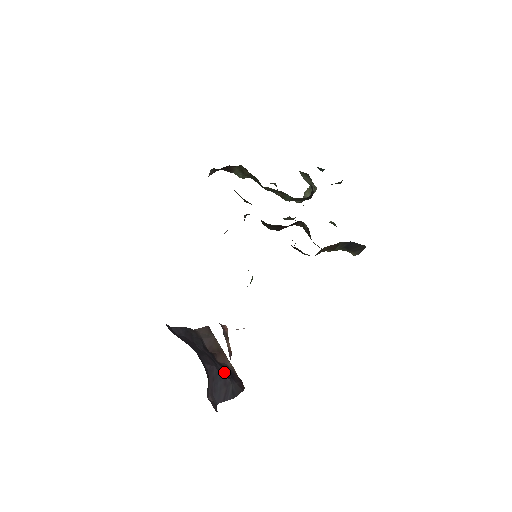
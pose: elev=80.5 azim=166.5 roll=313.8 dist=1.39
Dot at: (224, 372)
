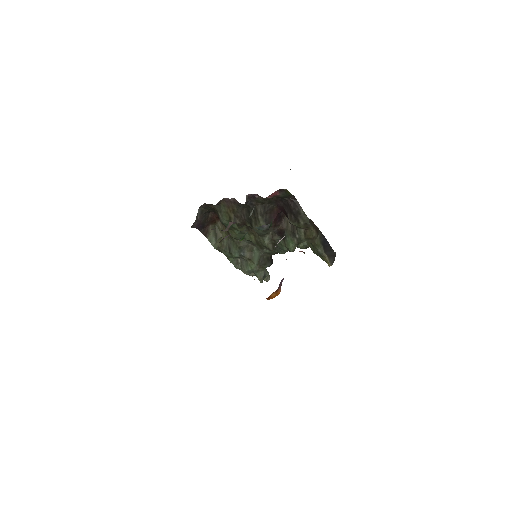
Dot at: occluded
